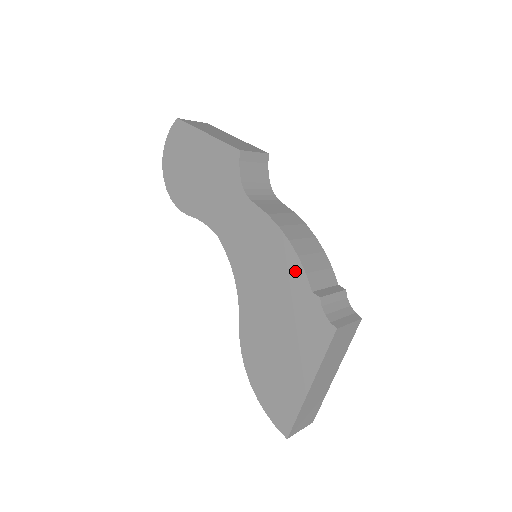
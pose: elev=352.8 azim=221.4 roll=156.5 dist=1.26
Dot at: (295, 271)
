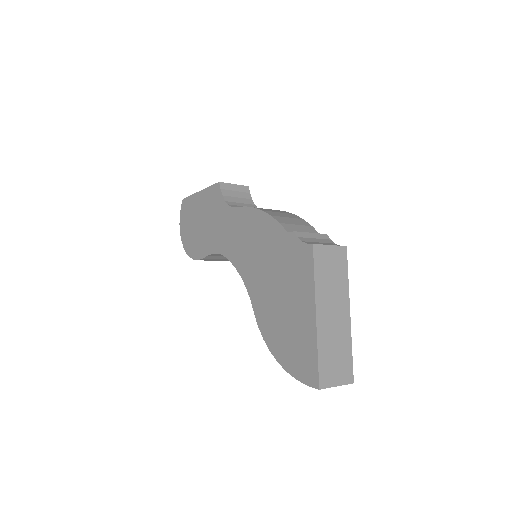
Dot at: (273, 228)
